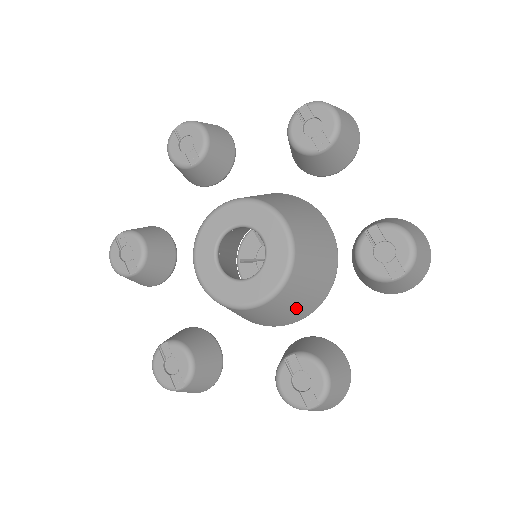
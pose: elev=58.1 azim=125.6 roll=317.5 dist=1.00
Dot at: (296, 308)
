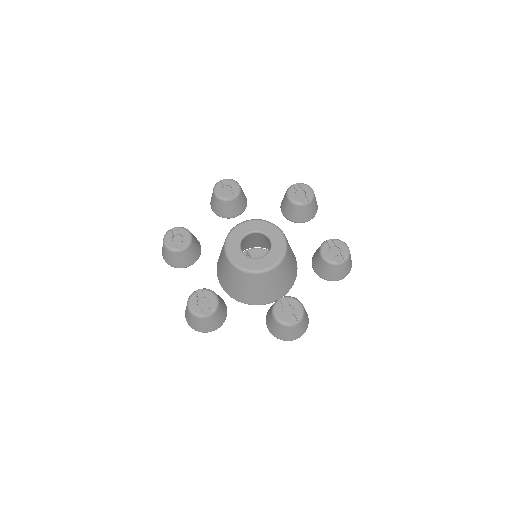
Dot at: (277, 287)
